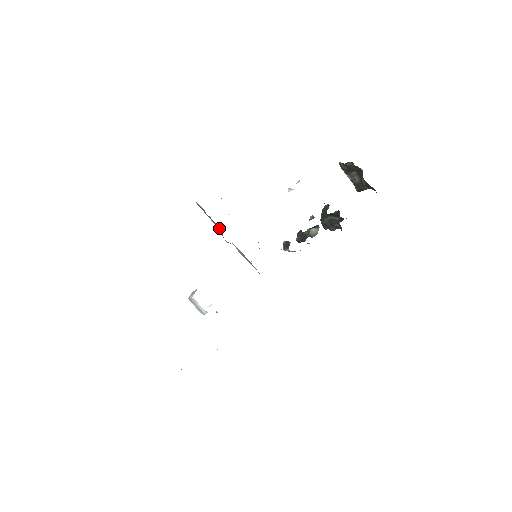
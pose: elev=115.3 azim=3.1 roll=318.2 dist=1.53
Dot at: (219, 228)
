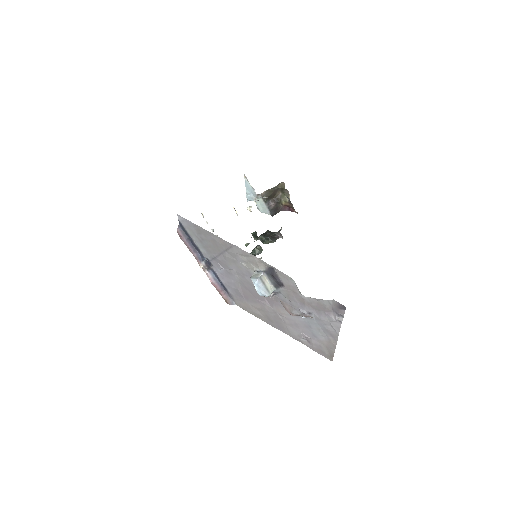
Dot at: (198, 254)
